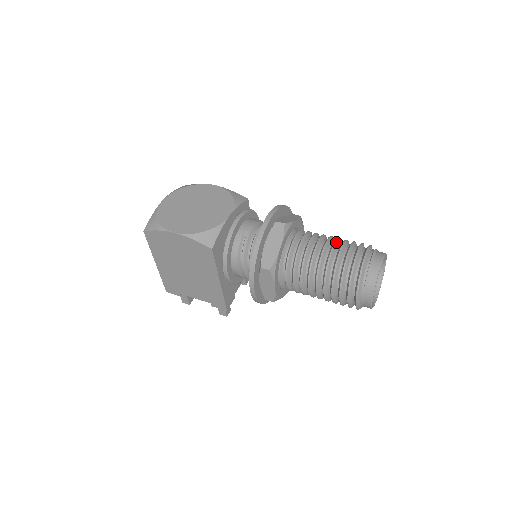
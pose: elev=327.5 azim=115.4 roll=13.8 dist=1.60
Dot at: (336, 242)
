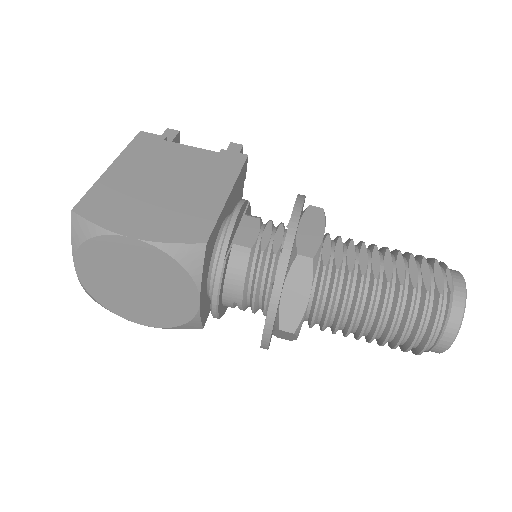
Dot at: (380, 325)
